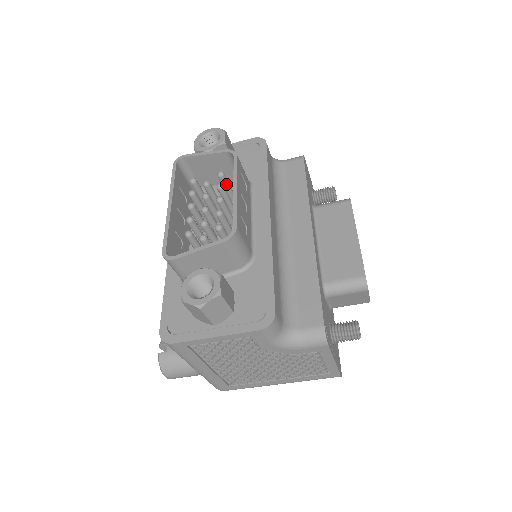
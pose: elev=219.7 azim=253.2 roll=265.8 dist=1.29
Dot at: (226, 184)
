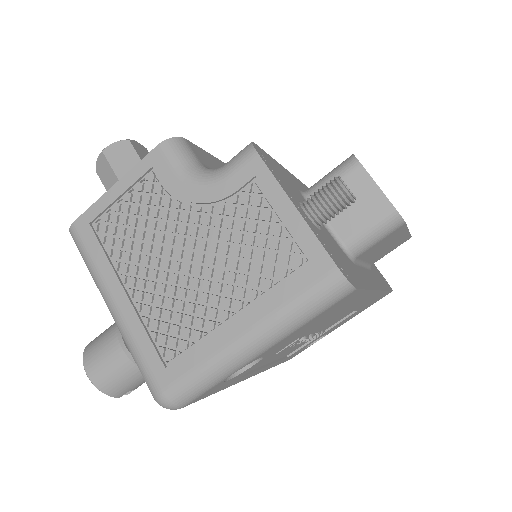
Dot at: occluded
